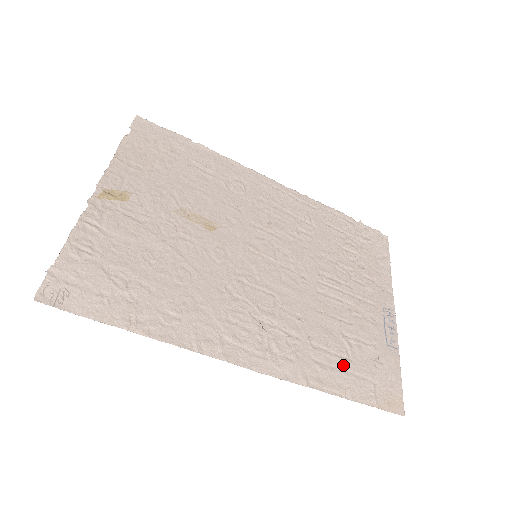
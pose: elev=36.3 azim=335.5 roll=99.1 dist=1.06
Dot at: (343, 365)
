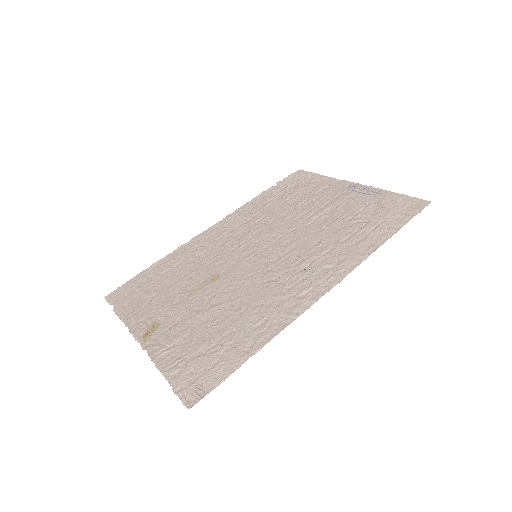
Dot at: (370, 228)
